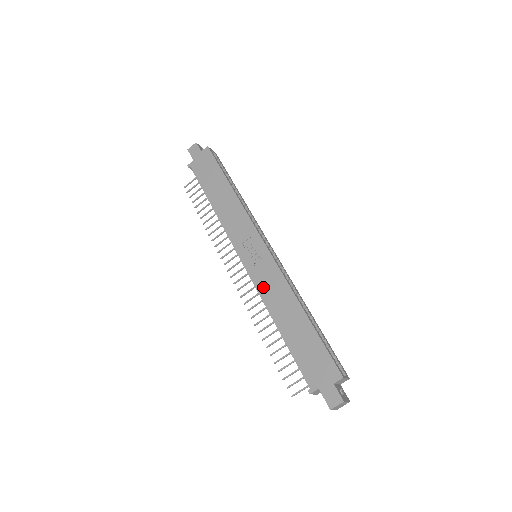
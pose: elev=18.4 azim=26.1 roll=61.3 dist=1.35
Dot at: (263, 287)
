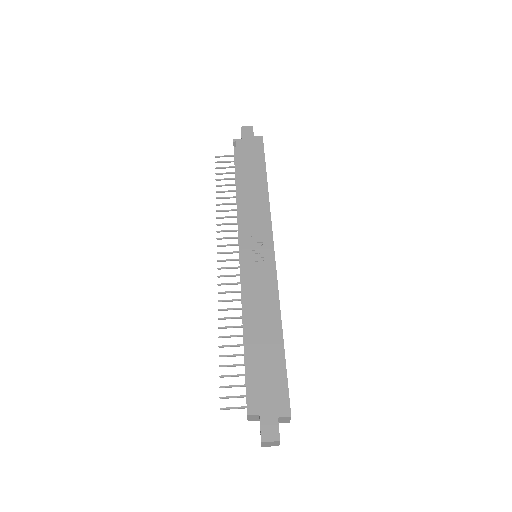
Dot at: (251, 287)
